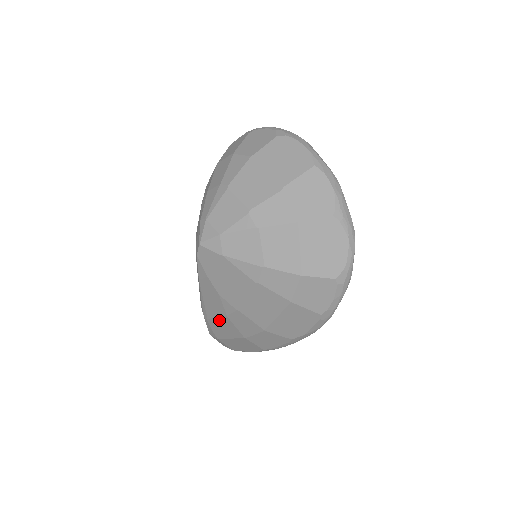
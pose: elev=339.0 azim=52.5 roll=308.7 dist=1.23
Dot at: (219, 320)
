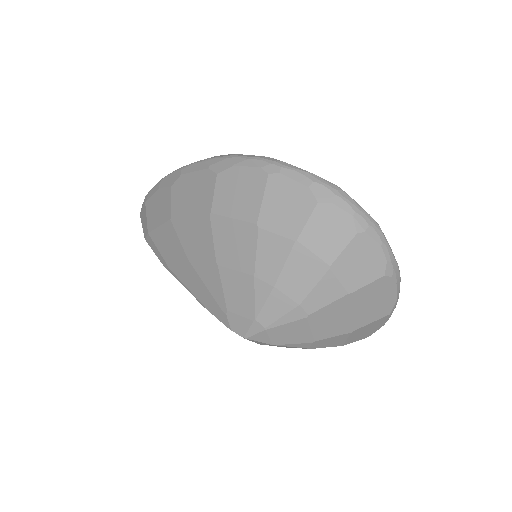
Dot at: occluded
